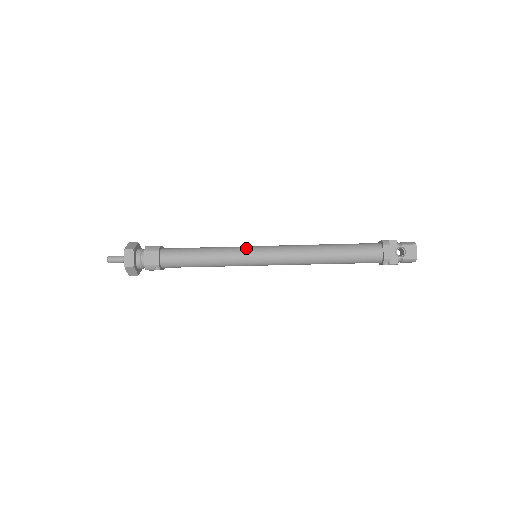
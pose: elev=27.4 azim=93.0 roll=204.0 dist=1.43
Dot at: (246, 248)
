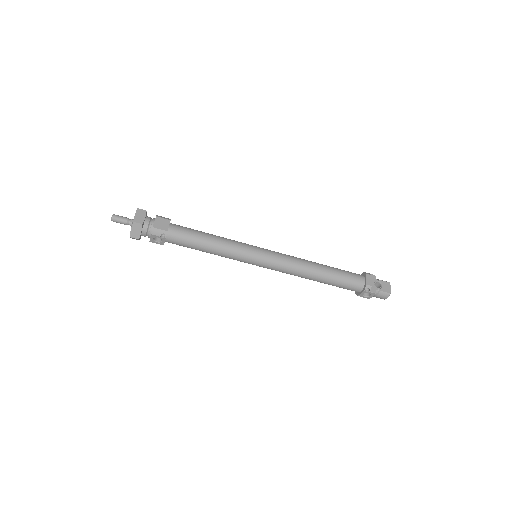
Dot at: occluded
